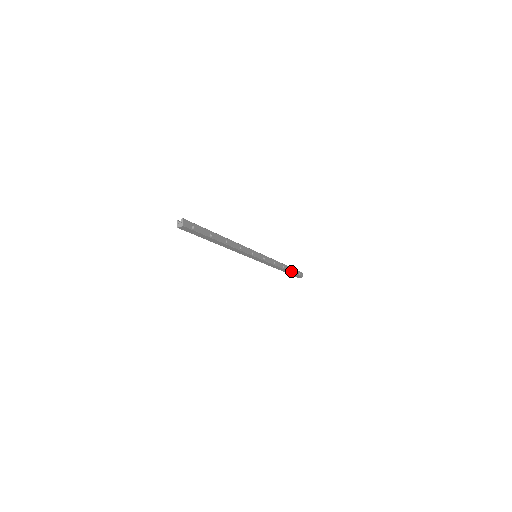
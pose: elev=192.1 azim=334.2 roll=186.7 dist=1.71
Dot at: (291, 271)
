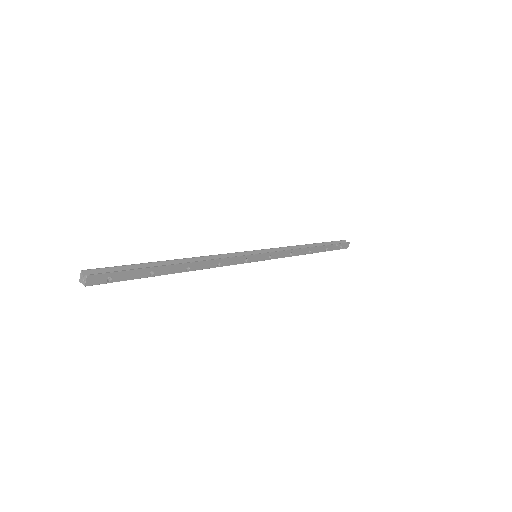
Dot at: (325, 250)
